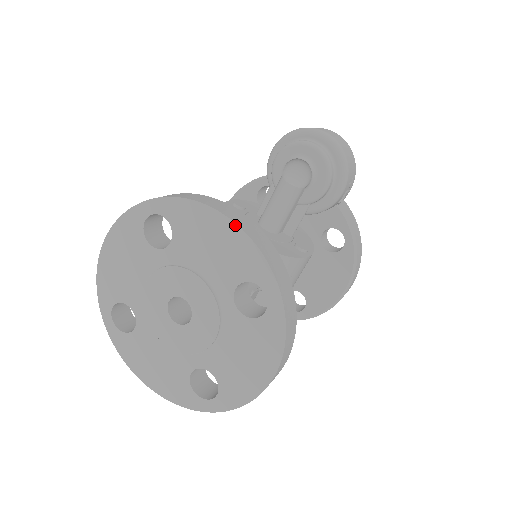
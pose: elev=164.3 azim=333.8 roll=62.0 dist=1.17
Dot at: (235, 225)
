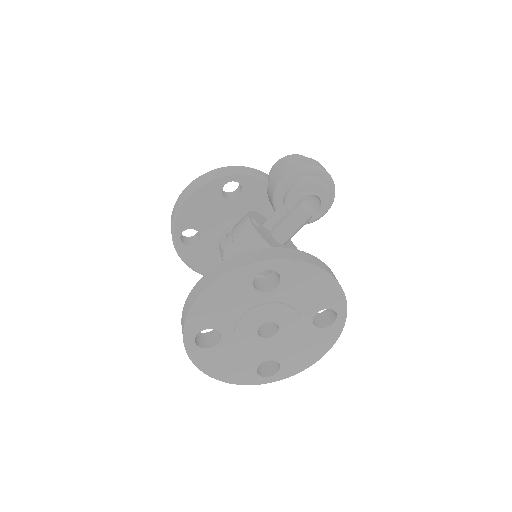
Dot at: (333, 278)
